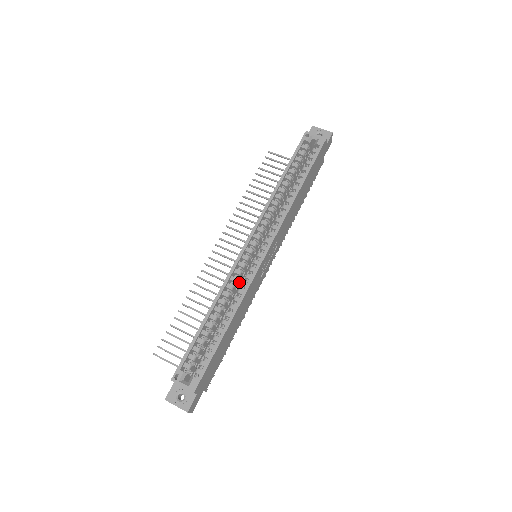
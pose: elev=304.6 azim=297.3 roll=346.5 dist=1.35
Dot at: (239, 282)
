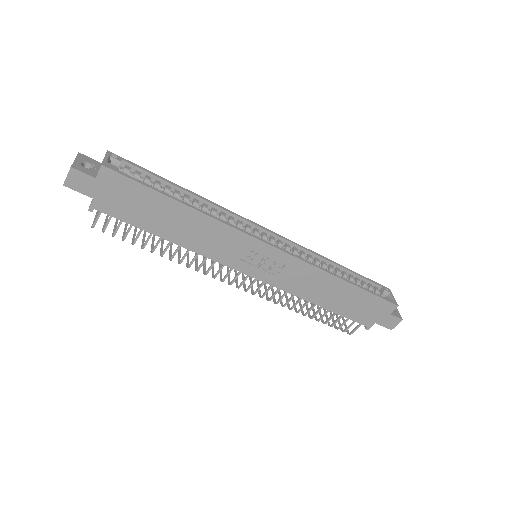
Dot at: occluded
